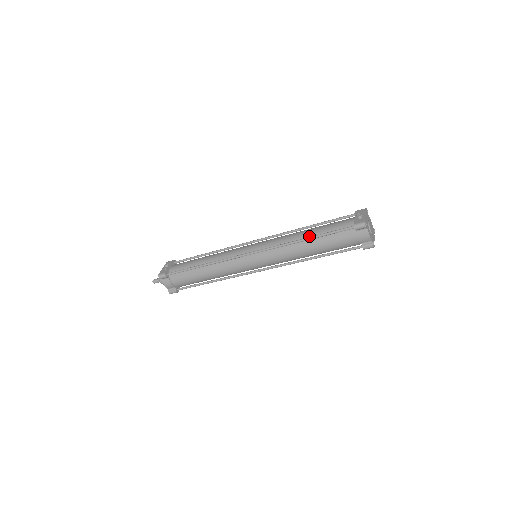
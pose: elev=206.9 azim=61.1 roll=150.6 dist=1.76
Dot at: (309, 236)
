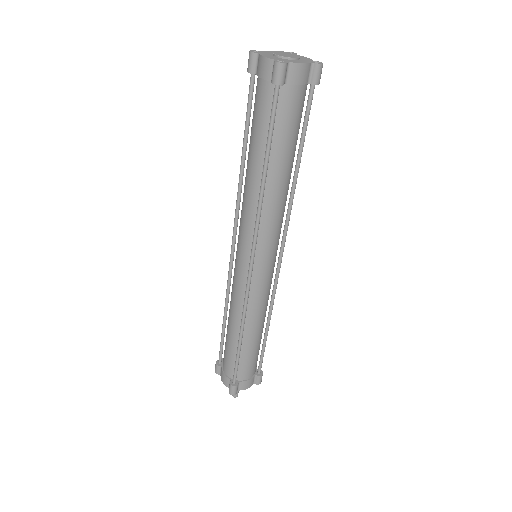
Dot at: occluded
